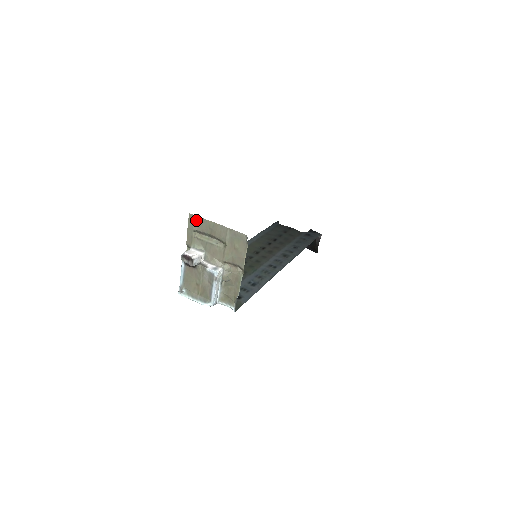
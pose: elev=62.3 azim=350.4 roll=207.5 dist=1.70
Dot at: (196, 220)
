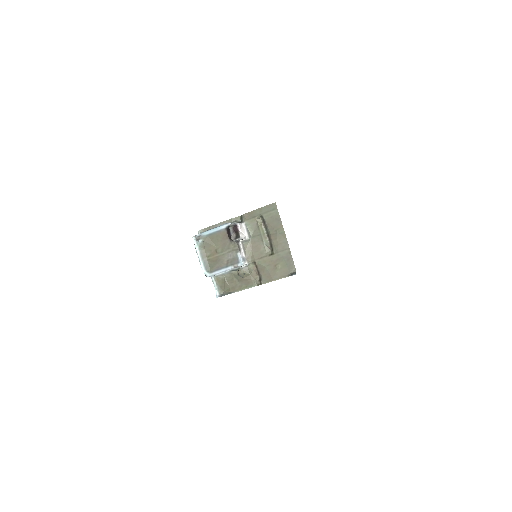
Dot at: (274, 213)
